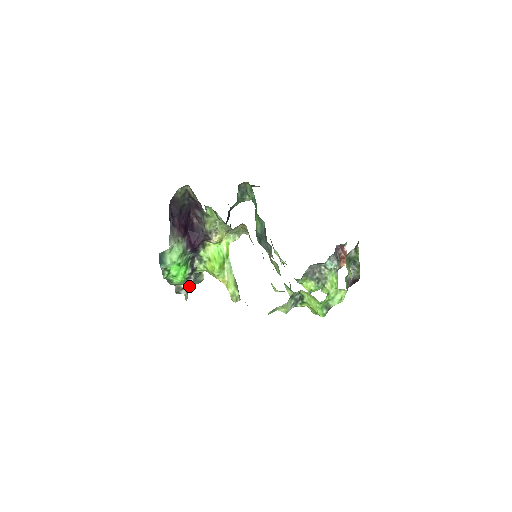
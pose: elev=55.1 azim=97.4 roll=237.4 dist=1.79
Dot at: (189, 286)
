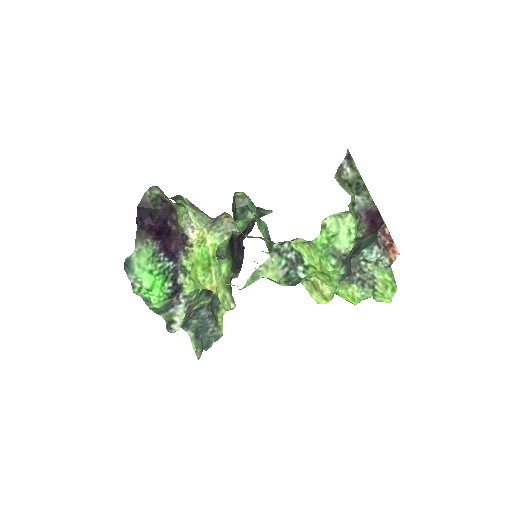
Dot at: (182, 317)
